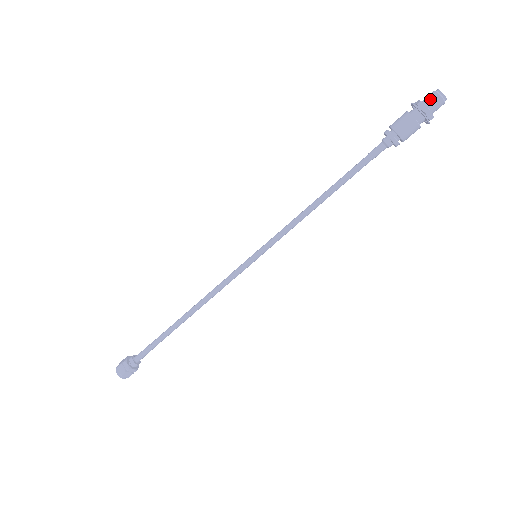
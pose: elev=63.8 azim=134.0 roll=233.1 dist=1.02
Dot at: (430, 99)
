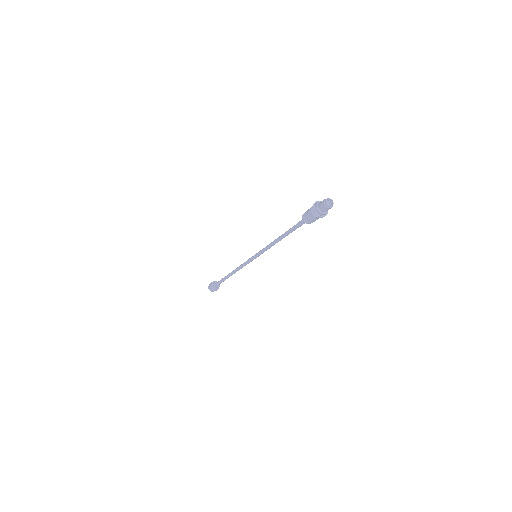
Dot at: (326, 211)
